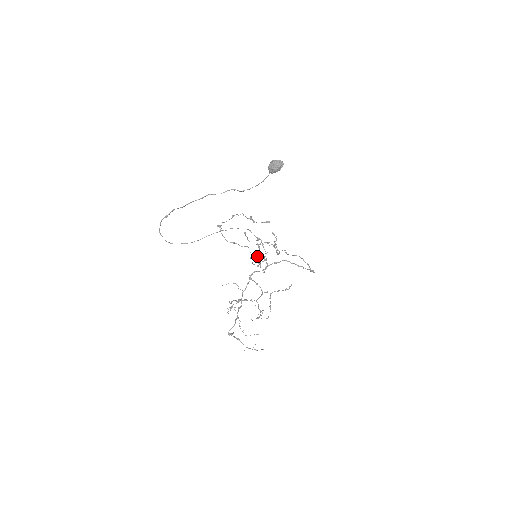
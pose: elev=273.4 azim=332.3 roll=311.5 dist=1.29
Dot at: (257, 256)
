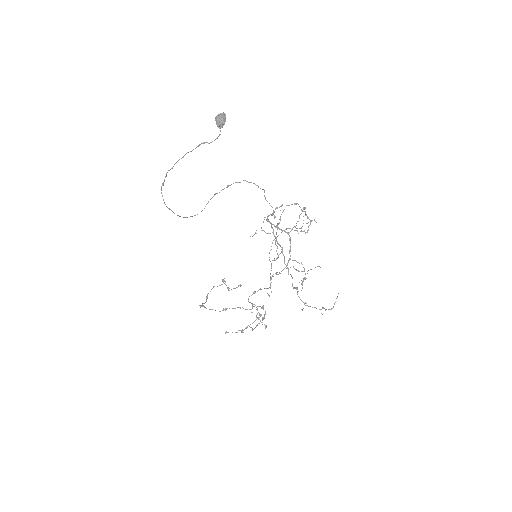
Dot at: occluded
